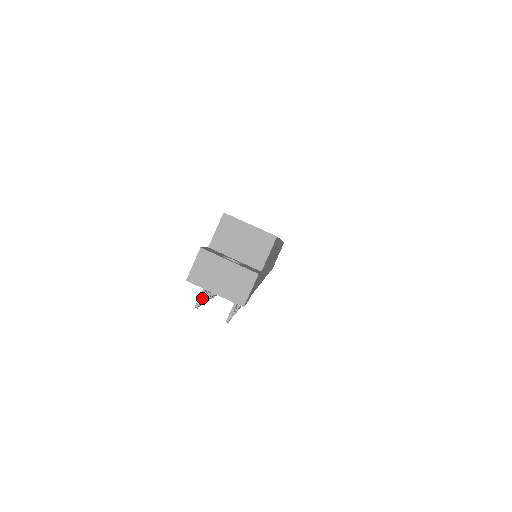
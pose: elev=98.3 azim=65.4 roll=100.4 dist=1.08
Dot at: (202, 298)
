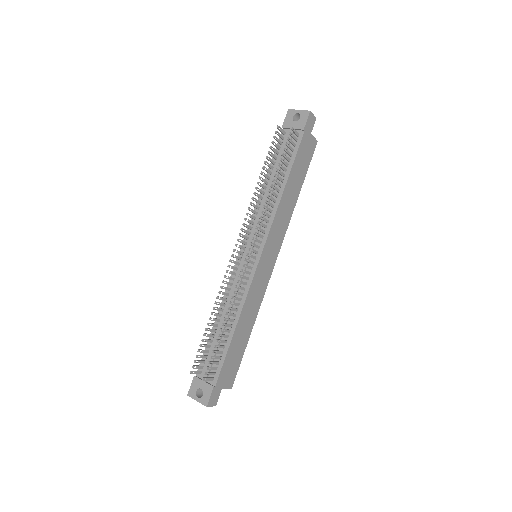
Dot at: (278, 132)
